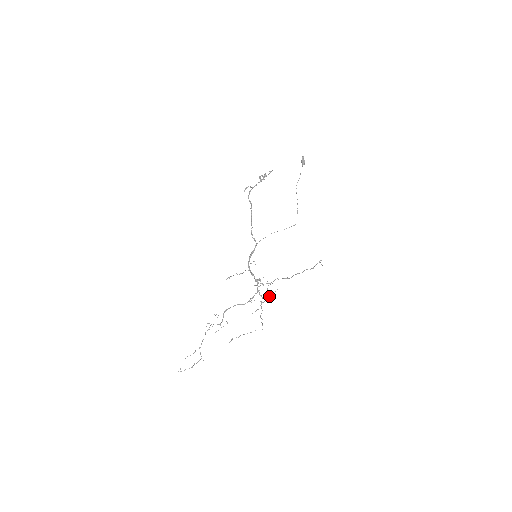
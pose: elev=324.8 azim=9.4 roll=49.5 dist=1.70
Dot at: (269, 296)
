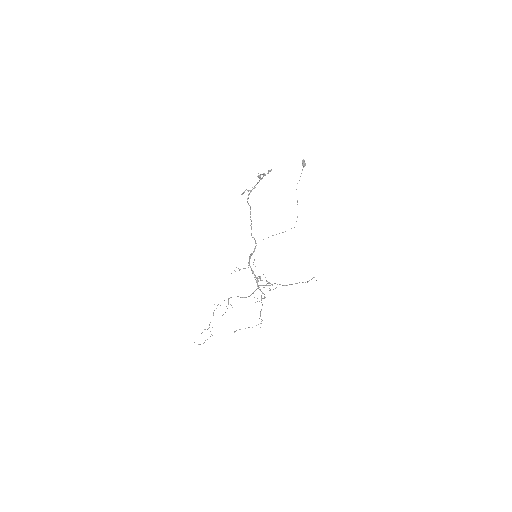
Dot at: (269, 290)
